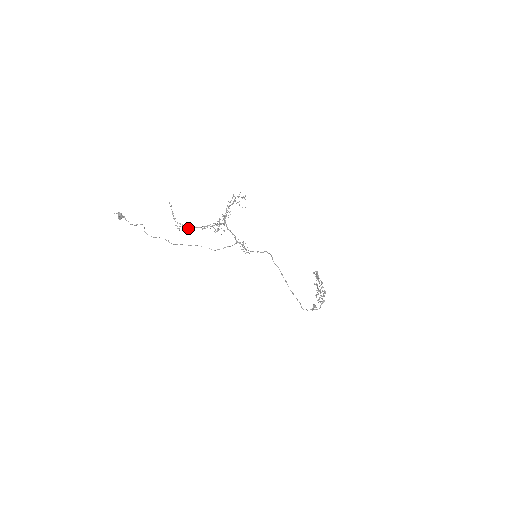
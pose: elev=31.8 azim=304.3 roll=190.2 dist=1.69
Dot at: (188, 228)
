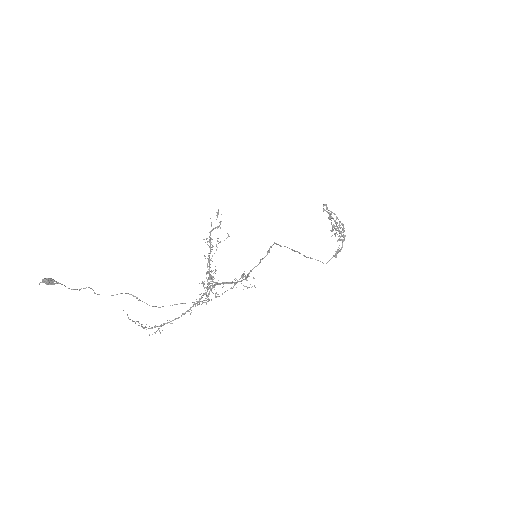
Dot at: occluded
